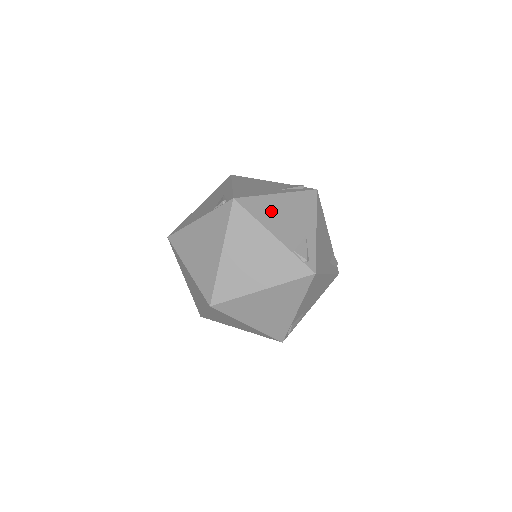
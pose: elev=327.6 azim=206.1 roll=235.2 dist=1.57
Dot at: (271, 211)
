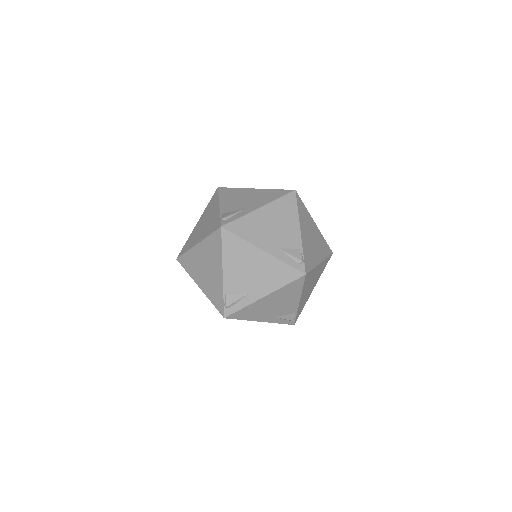
Dot at: (236, 195)
